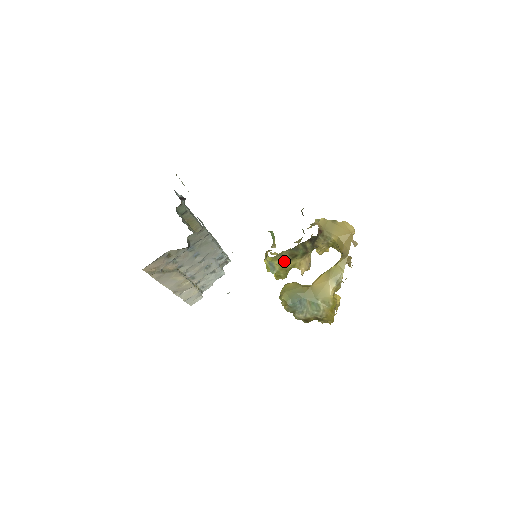
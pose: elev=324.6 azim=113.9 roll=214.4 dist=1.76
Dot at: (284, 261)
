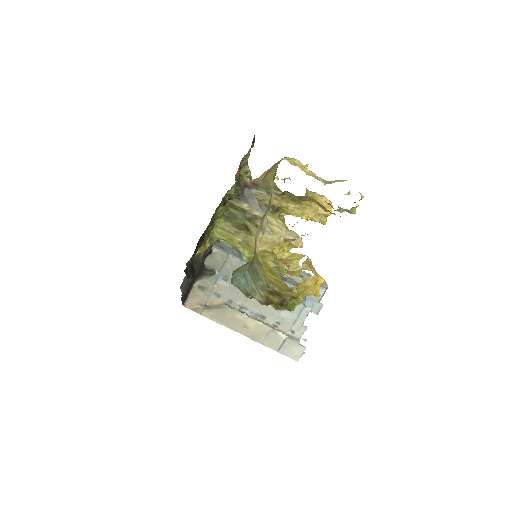
Dot at: (245, 240)
